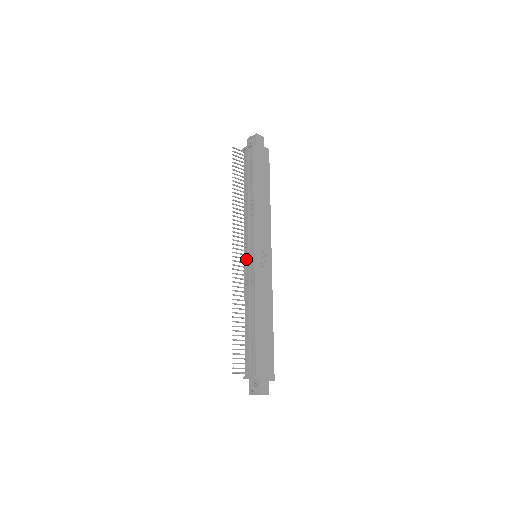
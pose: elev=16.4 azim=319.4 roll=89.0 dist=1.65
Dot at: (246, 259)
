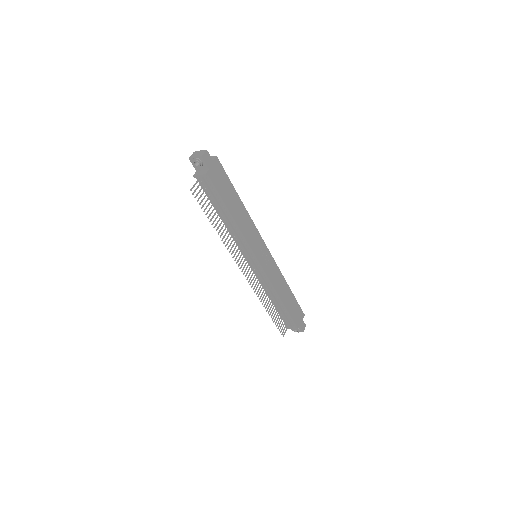
Dot at: (251, 266)
